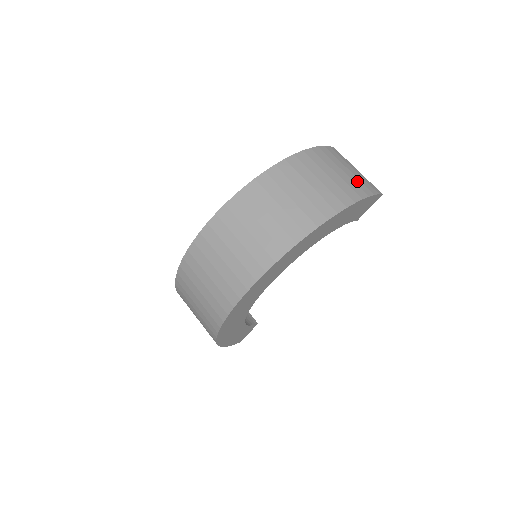
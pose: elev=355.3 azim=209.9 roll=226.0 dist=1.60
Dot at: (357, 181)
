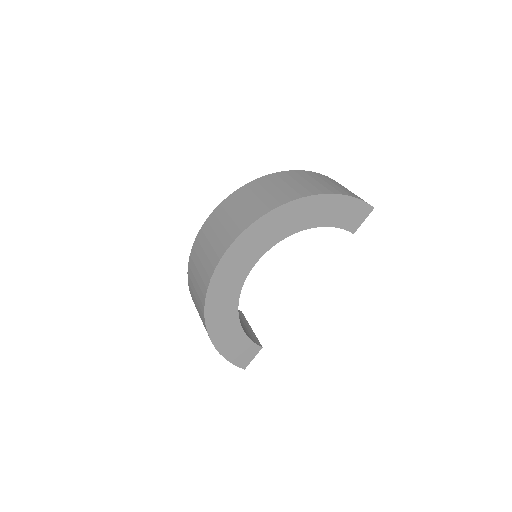
Dot at: (346, 191)
